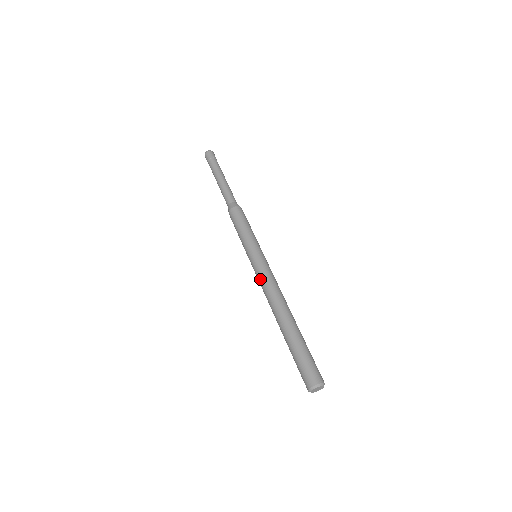
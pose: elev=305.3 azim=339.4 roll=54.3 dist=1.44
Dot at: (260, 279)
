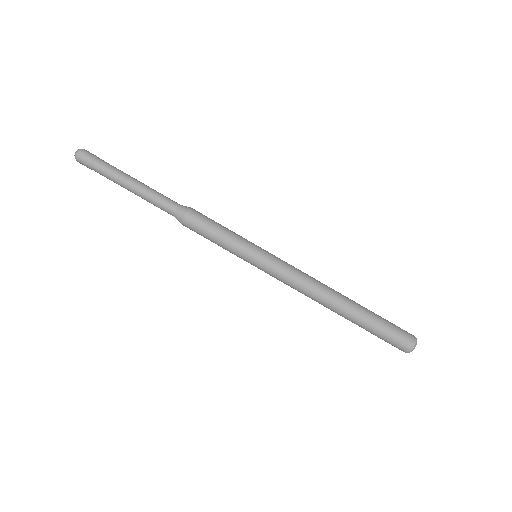
Dot at: occluded
